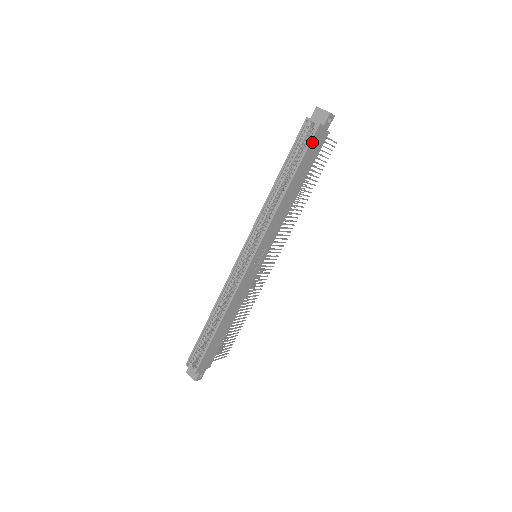
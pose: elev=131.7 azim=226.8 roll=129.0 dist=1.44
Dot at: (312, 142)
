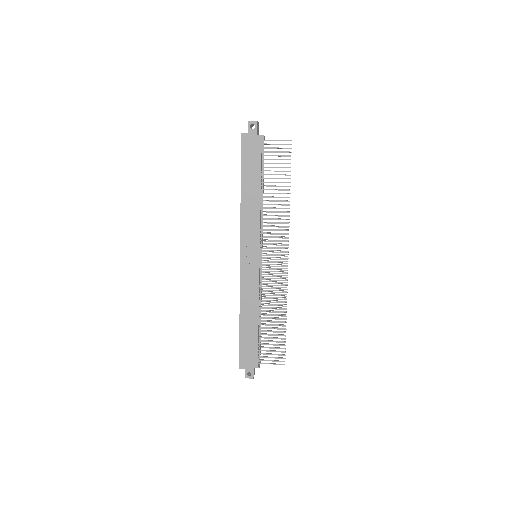
Dot at: (243, 149)
